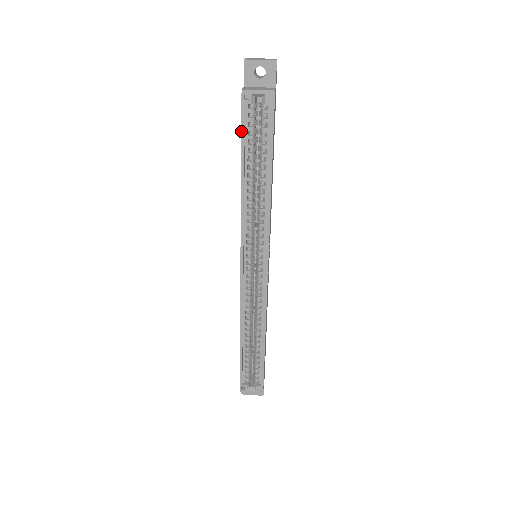
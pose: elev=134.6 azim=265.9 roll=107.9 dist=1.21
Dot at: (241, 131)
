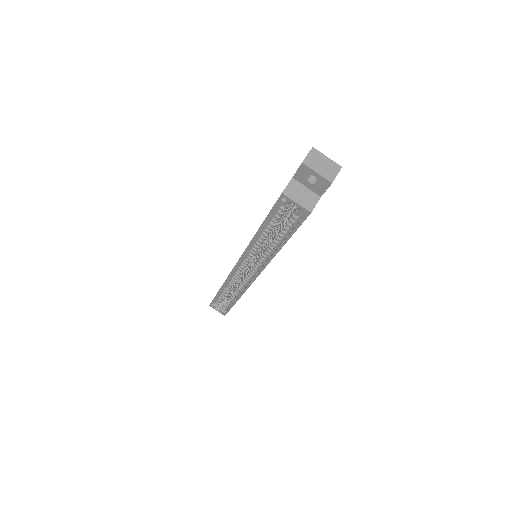
Dot at: (269, 212)
